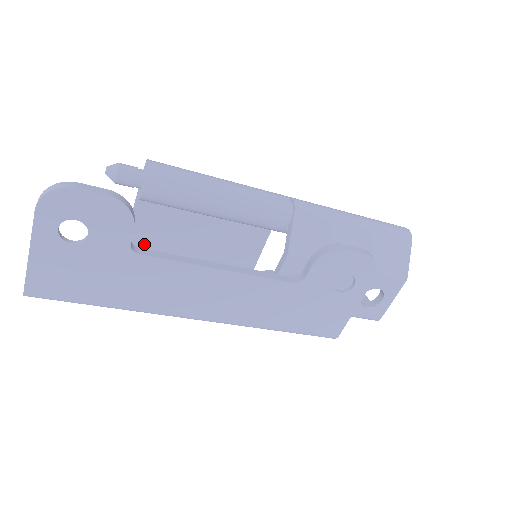
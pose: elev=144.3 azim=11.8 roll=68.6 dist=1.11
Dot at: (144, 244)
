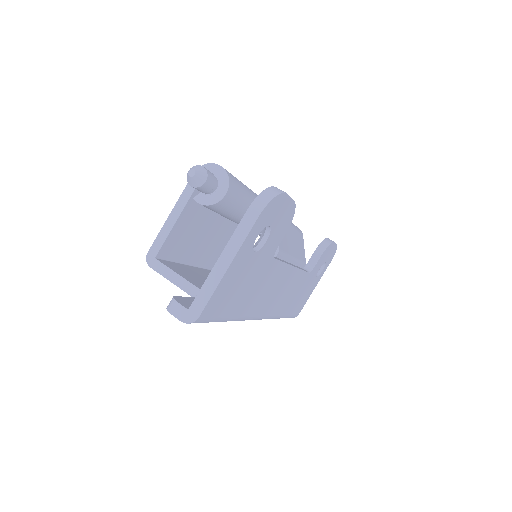
Dot at: (168, 255)
